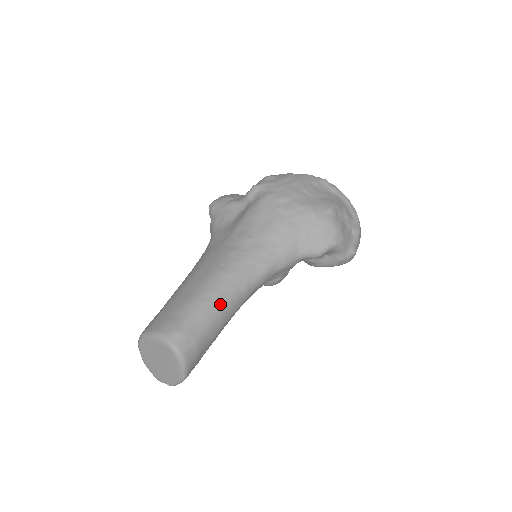
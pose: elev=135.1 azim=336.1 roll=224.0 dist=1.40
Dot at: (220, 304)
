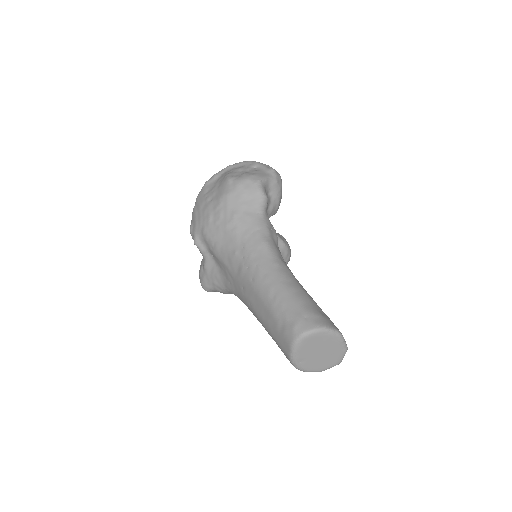
Dot at: (282, 287)
